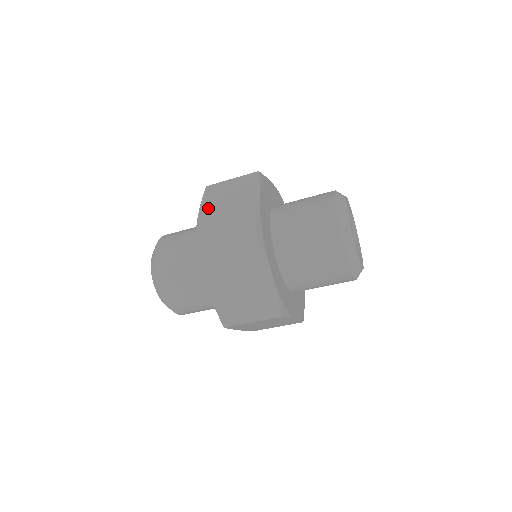
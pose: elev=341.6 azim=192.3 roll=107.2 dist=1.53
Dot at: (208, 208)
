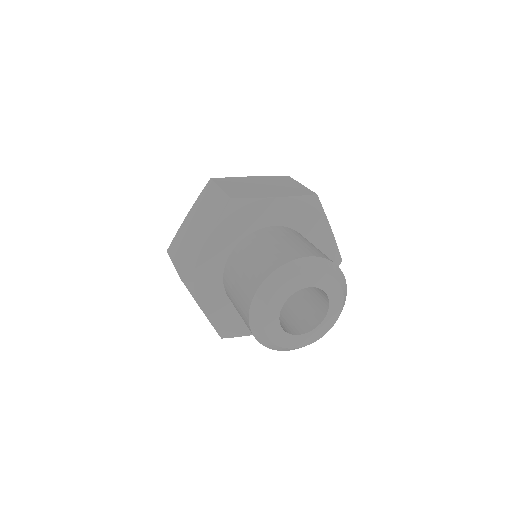
Dot at: (192, 214)
